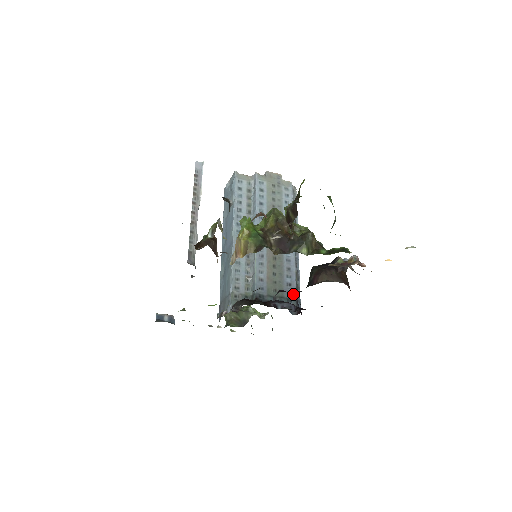
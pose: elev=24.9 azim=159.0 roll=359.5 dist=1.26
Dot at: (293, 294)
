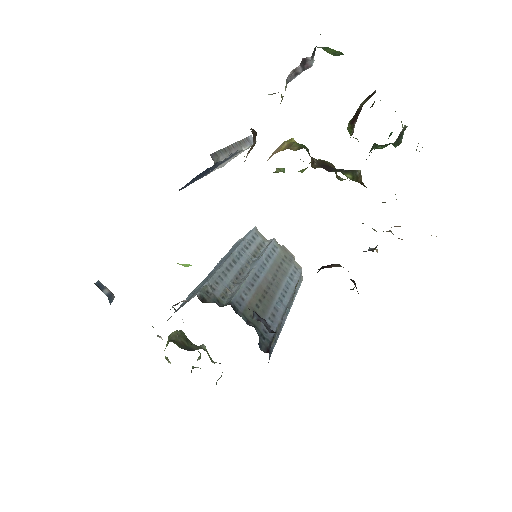
Dot at: (269, 335)
